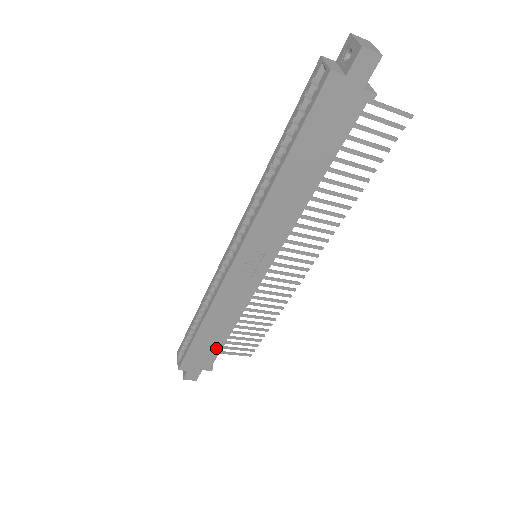
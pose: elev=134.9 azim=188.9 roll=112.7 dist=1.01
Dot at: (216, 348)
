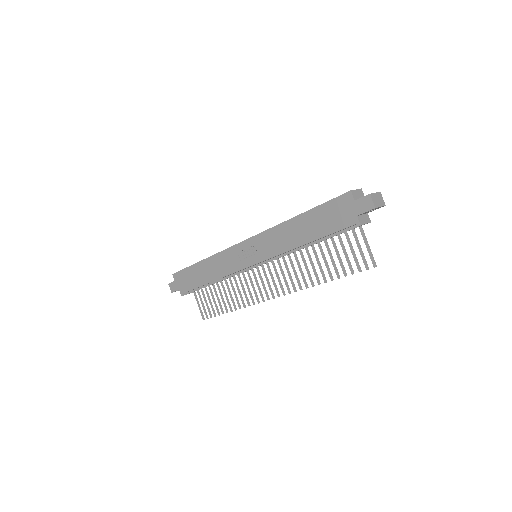
Dot at: (195, 284)
